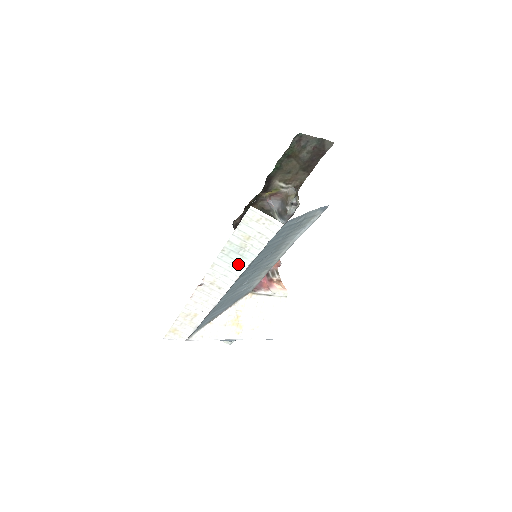
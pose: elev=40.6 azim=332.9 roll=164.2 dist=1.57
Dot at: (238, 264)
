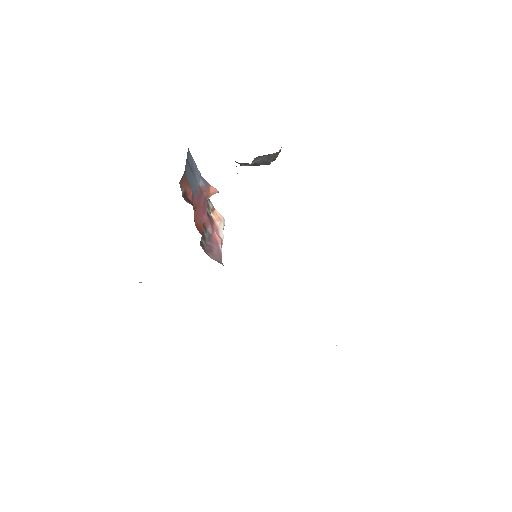
Dot at: occluded
